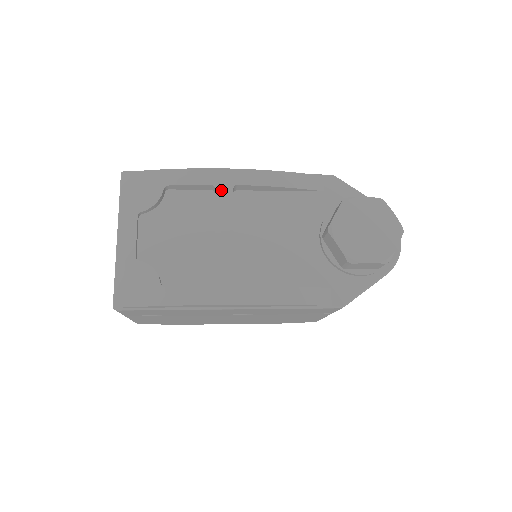
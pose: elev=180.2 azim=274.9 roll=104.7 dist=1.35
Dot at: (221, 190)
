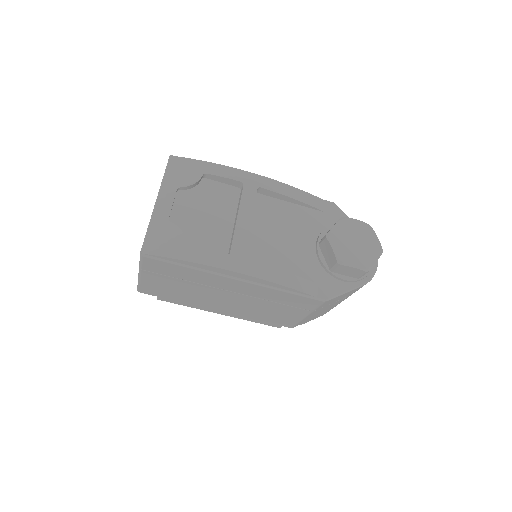
Dot at: (248, 187)
